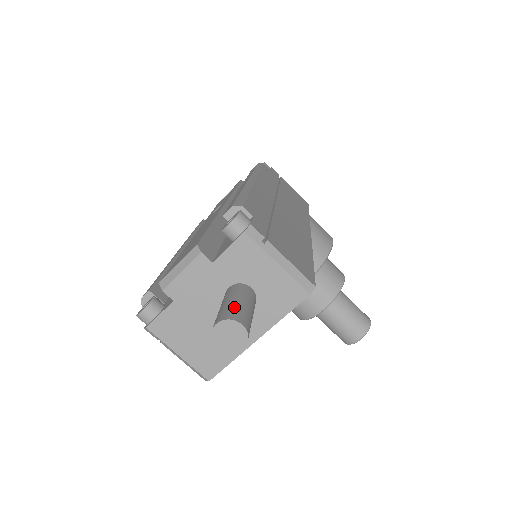
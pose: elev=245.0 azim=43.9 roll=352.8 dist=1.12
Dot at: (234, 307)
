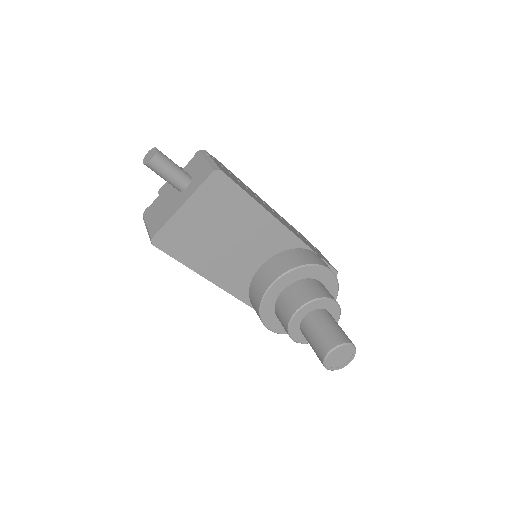
Dot at: occluded
